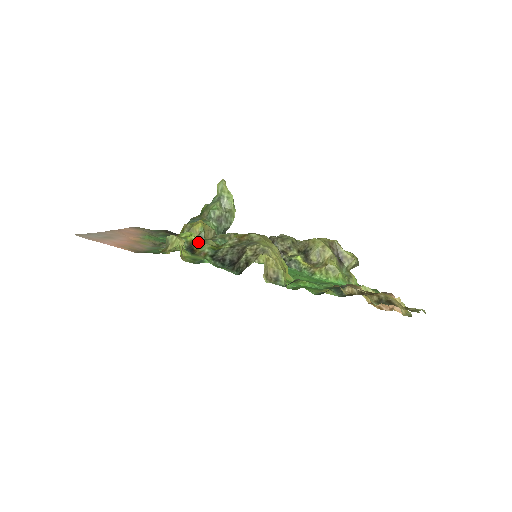
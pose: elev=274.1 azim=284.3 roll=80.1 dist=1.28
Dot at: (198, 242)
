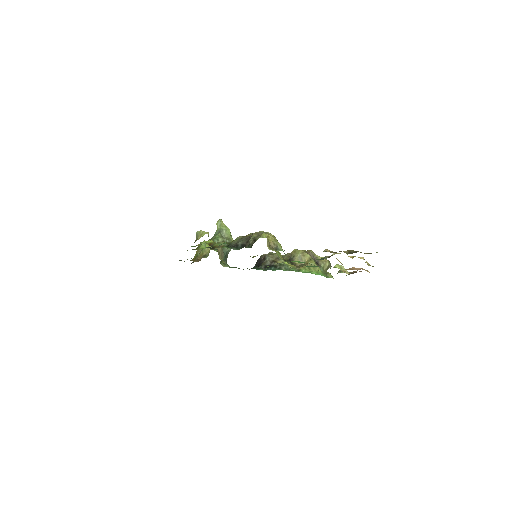
Dot at: (215, 243)
